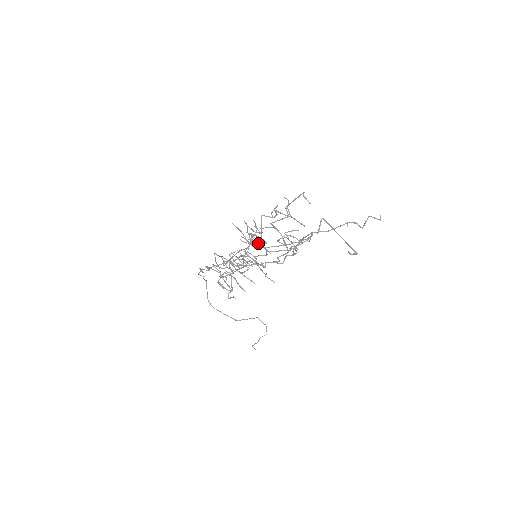
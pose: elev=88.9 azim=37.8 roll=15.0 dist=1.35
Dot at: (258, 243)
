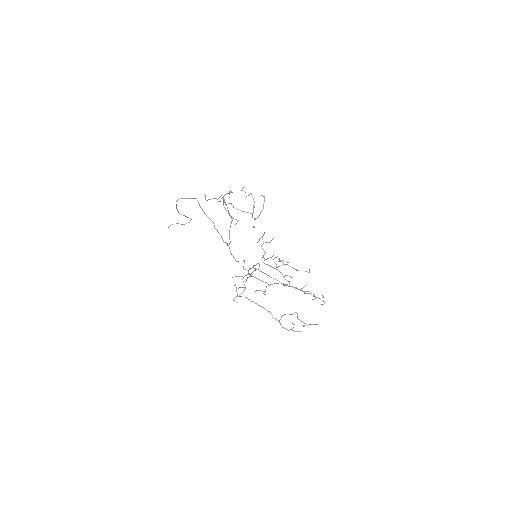
Dot at: occluded
